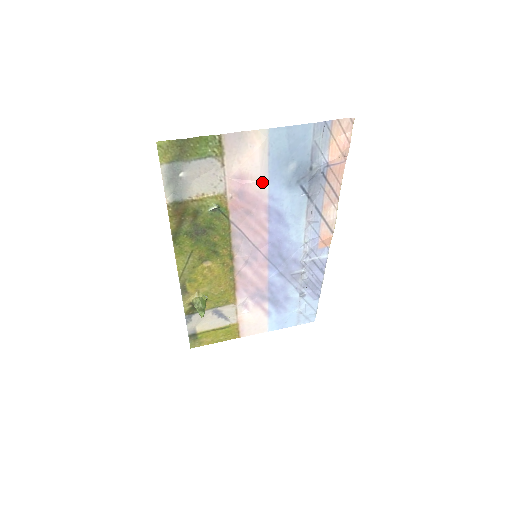
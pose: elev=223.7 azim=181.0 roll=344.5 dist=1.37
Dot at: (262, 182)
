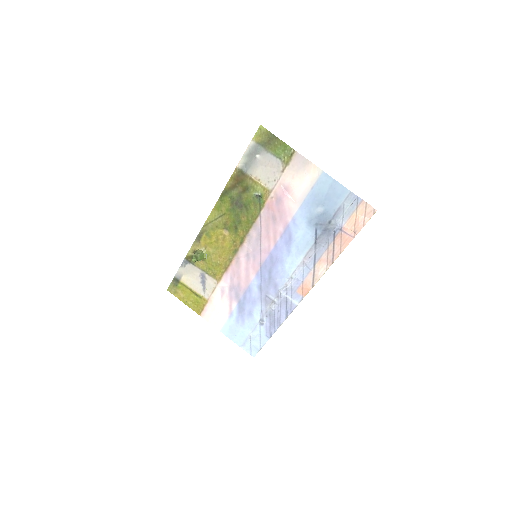
Dot at: (296, 204)
